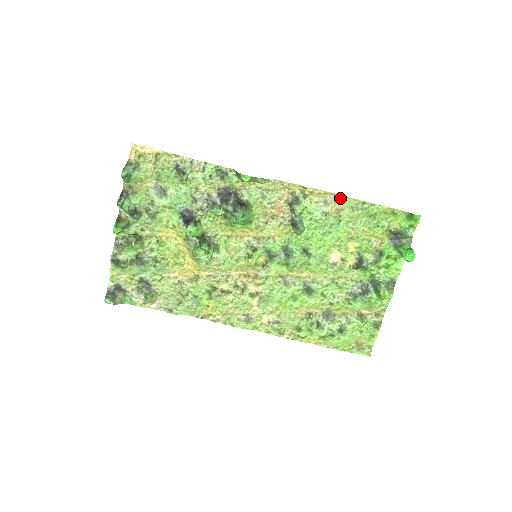
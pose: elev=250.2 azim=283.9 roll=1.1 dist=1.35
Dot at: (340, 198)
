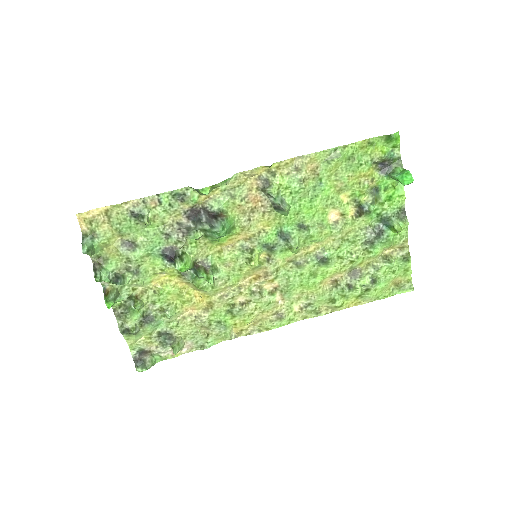
Dot at: (309, 157)
